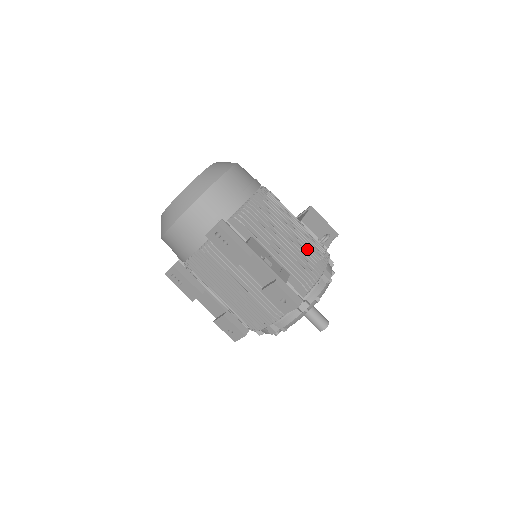
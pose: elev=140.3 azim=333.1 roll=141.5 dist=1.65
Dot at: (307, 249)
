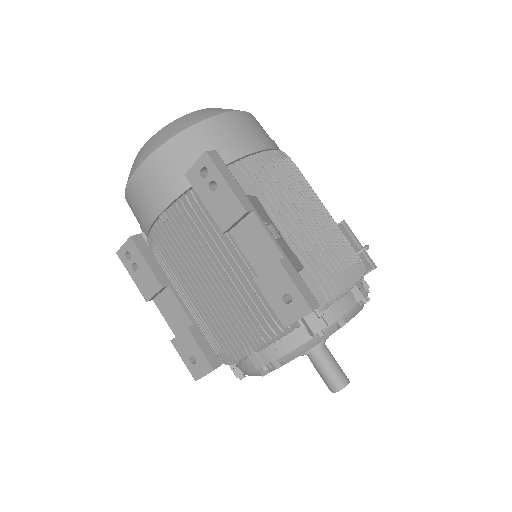
Dot at: (336, 242)
